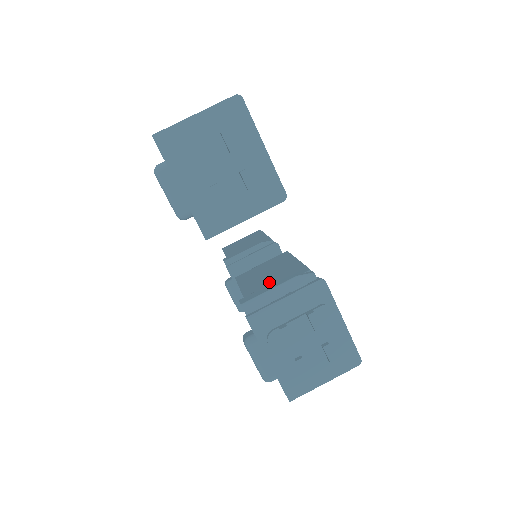
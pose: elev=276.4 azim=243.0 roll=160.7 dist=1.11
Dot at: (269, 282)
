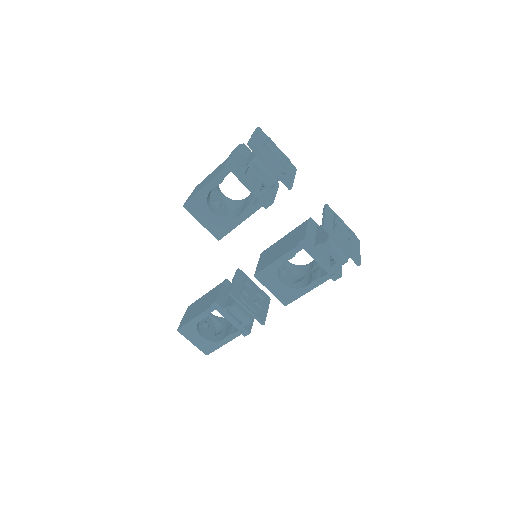
Dot at: (291, 241)
